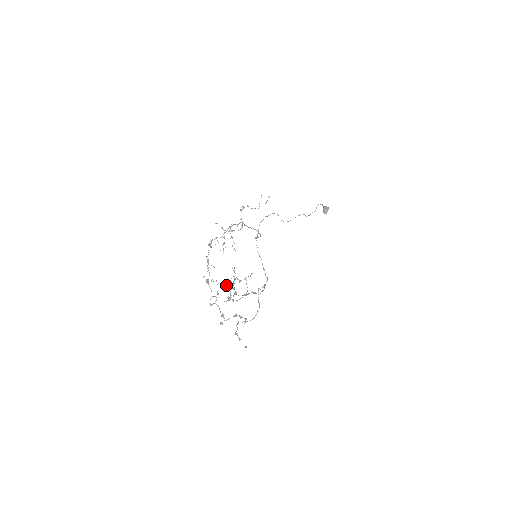
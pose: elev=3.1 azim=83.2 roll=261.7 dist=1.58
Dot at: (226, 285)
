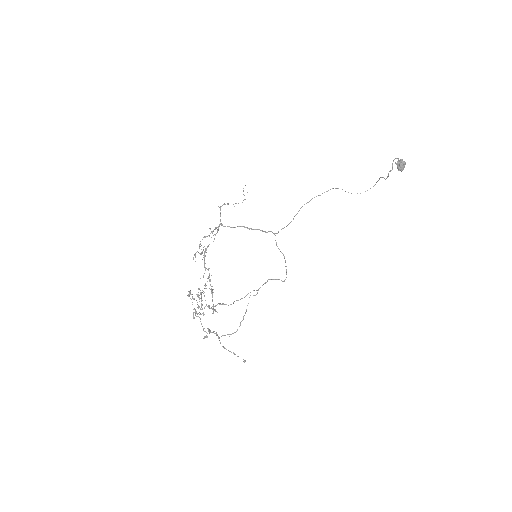
Dot at: (198, 297)
